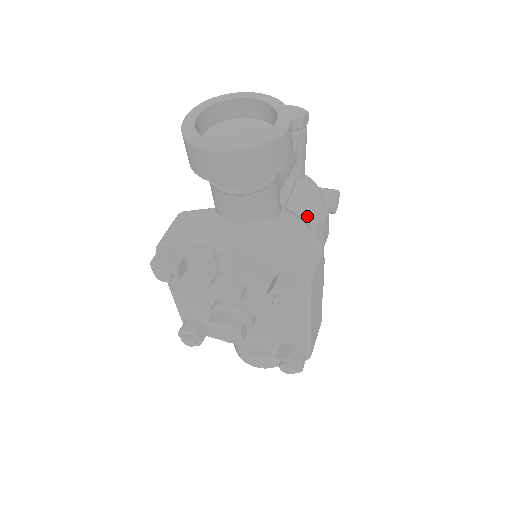
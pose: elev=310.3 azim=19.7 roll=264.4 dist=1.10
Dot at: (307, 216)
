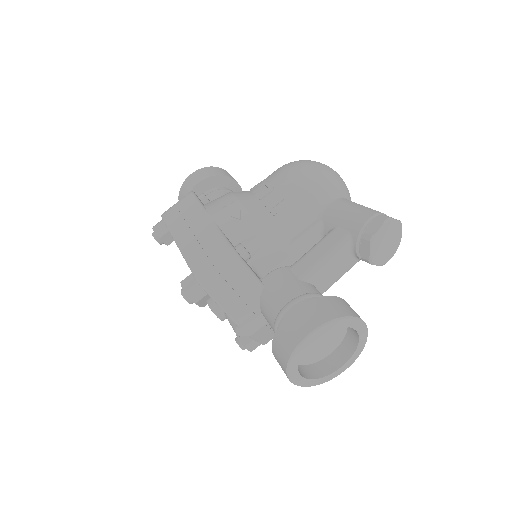
Dot at: occluded
